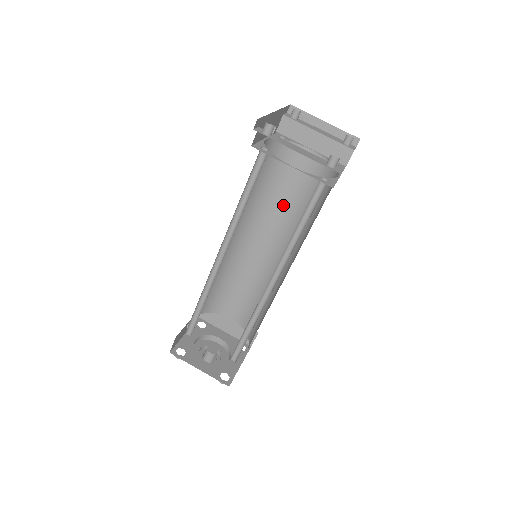
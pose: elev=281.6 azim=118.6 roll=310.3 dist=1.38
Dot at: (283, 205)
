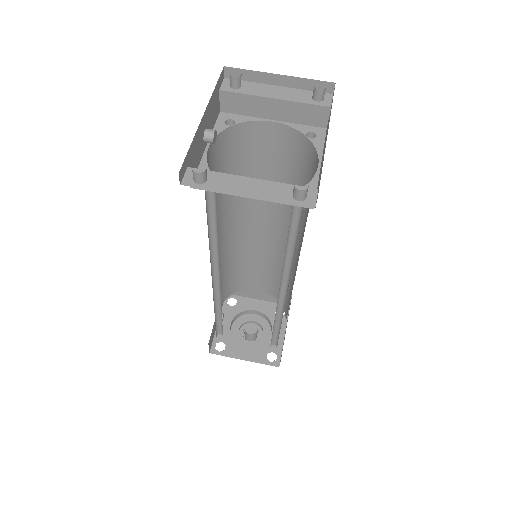
Dot at: occluded
